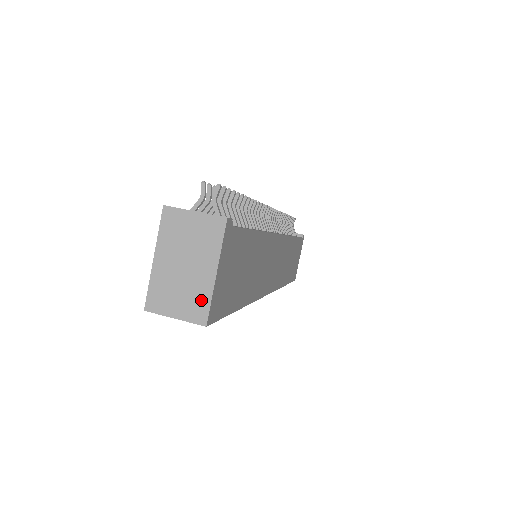
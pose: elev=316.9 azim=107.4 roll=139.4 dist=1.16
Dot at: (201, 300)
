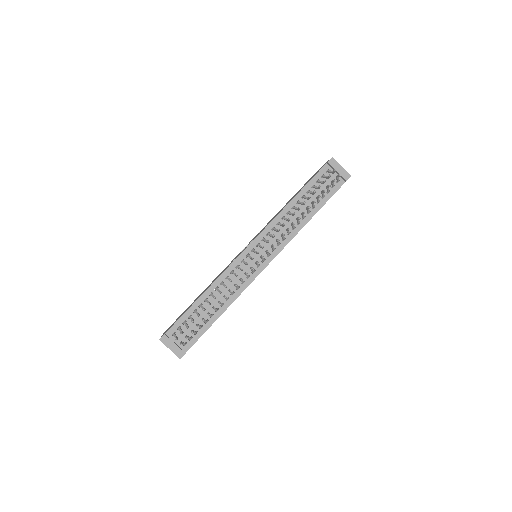
Dot at: occluded
